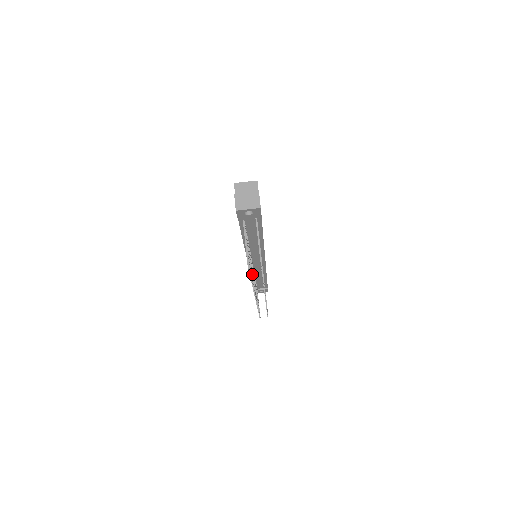
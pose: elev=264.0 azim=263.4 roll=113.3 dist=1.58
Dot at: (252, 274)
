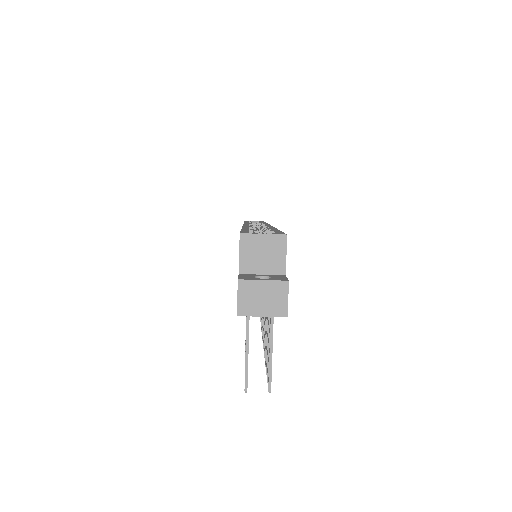
Dot at: occluded
